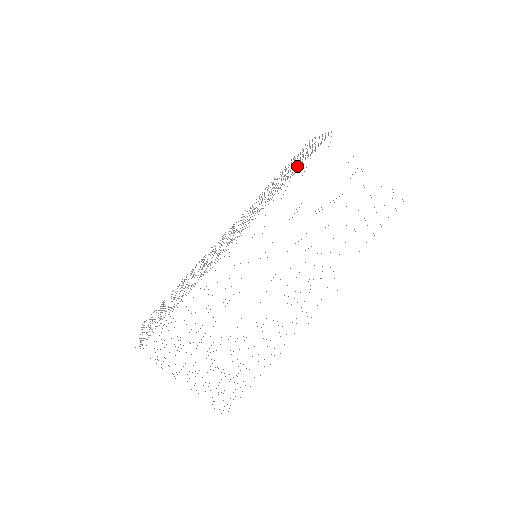
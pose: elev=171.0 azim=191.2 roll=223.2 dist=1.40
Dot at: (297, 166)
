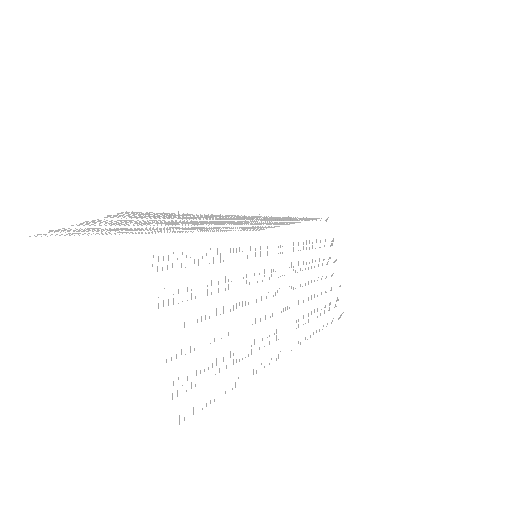
Dot at: occluded
